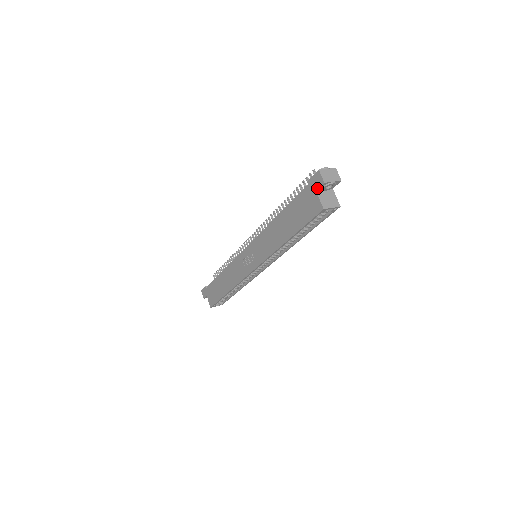
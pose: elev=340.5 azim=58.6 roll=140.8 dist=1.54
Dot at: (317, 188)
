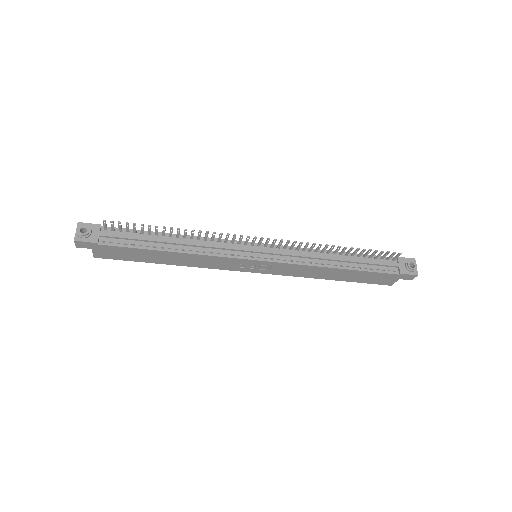
Dot at: (403, 279)
